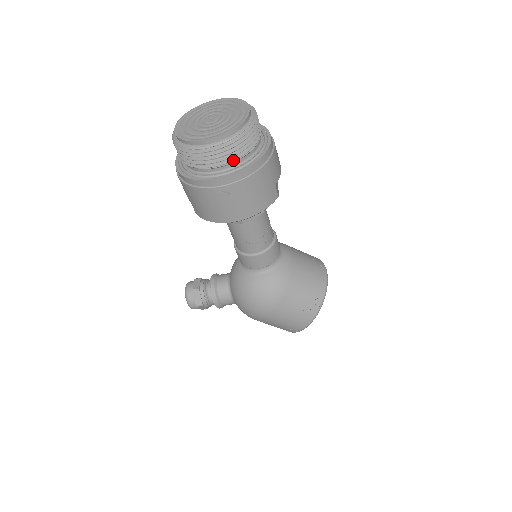
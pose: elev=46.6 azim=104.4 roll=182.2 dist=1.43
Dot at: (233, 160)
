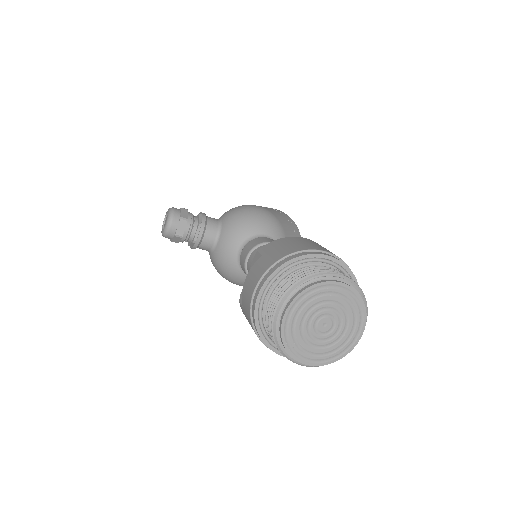
Dot at: occluded
